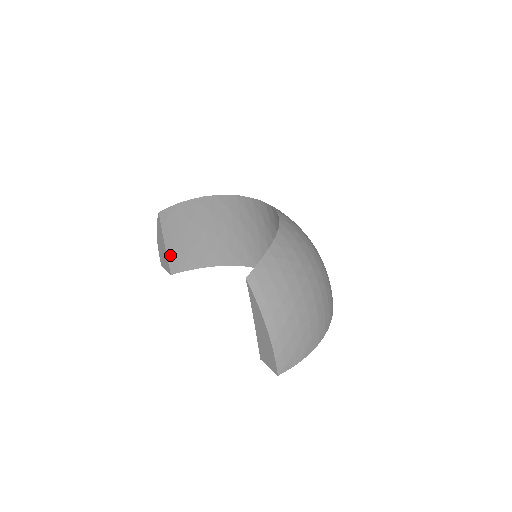
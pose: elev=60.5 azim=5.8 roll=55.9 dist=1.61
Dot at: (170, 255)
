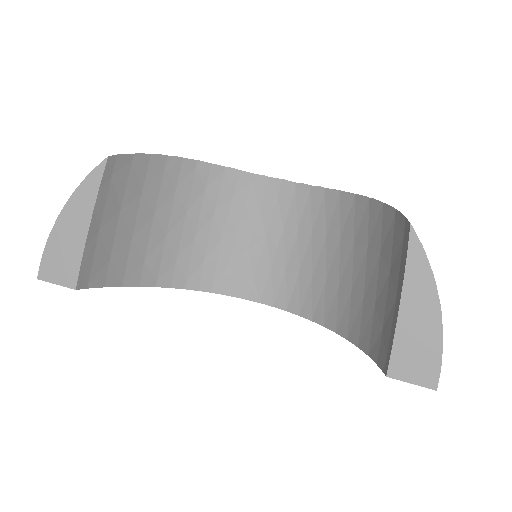
Dot at: (89, 248)
